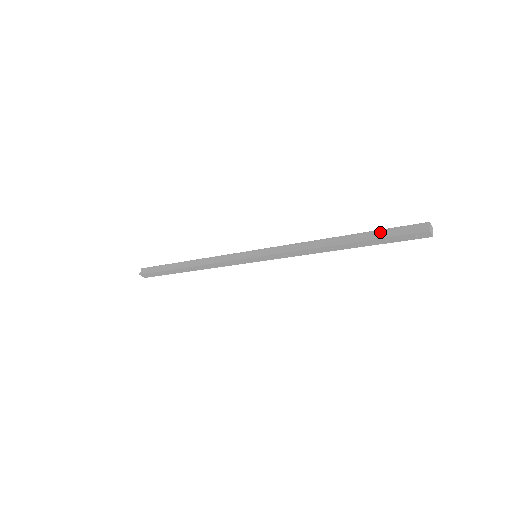
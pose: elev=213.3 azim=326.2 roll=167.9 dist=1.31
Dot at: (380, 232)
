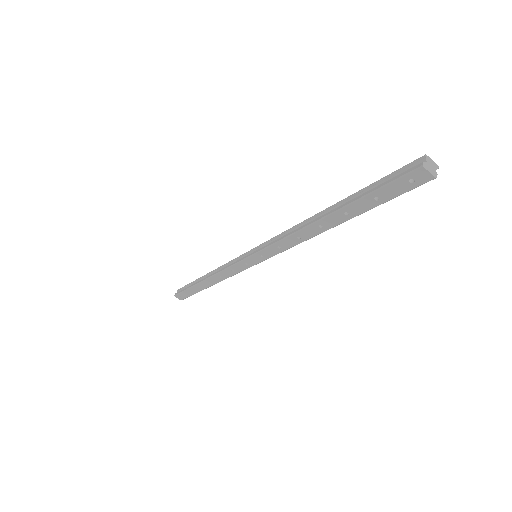
Dot at: (367, 189)
